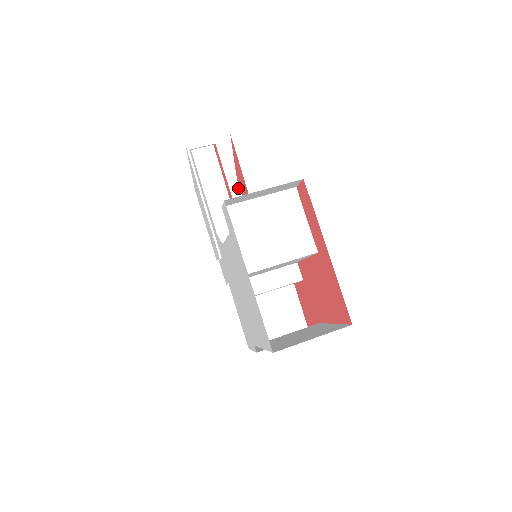
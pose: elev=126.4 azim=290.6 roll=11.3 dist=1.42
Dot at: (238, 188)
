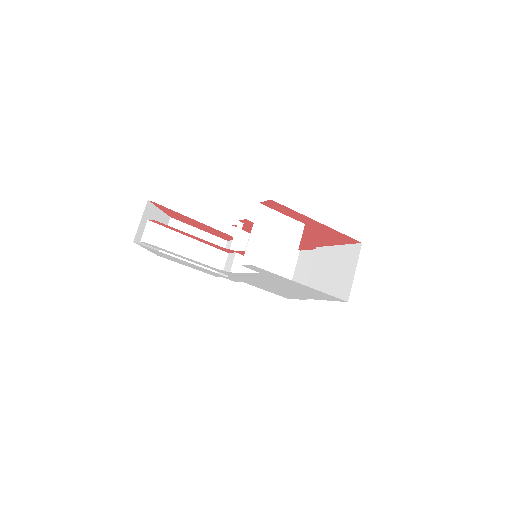
Dot at: (177, 221)
